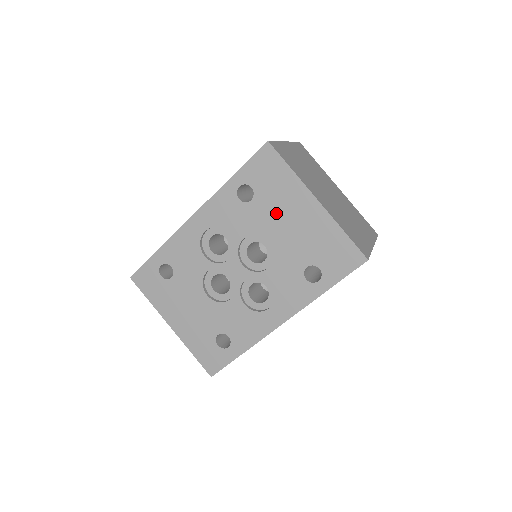
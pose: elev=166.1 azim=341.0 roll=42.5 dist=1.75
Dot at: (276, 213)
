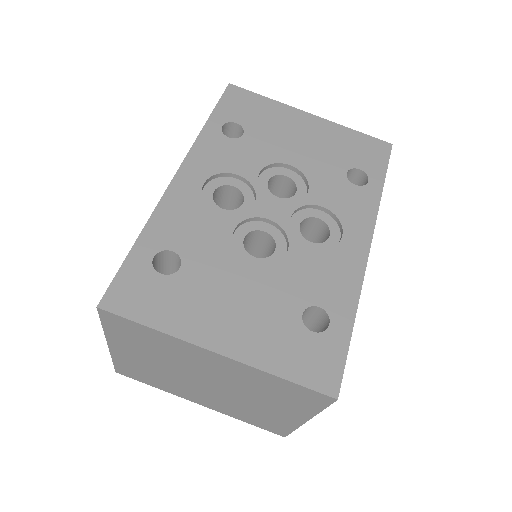
Dot at: (279, 136)
